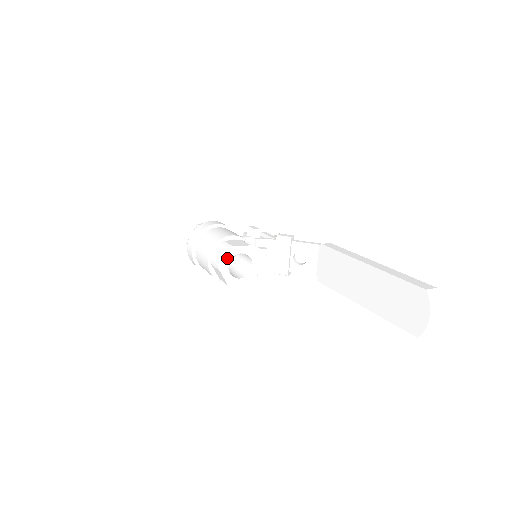
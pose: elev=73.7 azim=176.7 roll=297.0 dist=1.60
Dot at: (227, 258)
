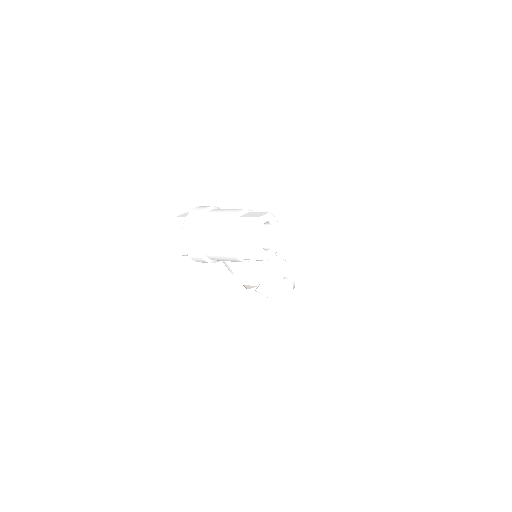
Dot at: (266, 217)
